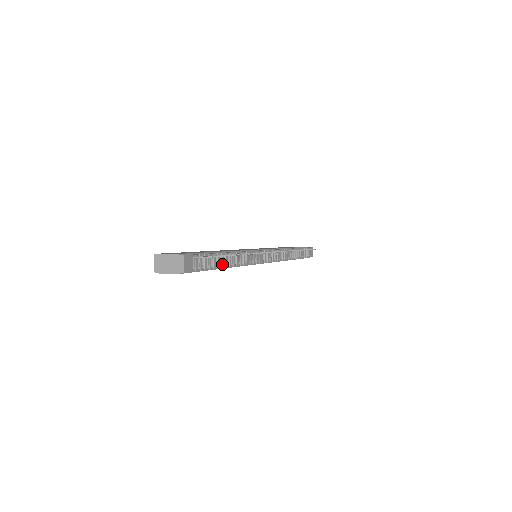
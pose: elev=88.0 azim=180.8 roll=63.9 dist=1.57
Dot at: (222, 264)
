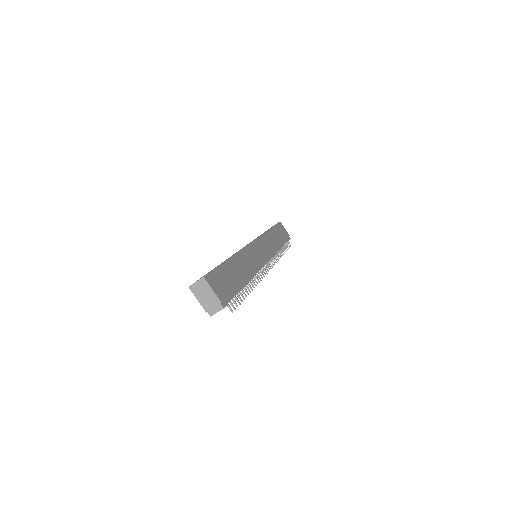
Dot at: occluded
